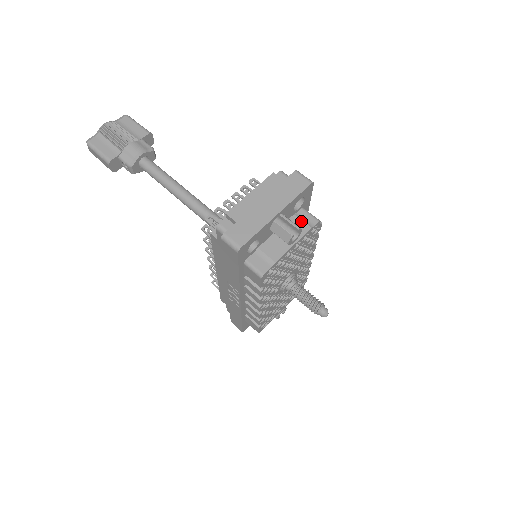
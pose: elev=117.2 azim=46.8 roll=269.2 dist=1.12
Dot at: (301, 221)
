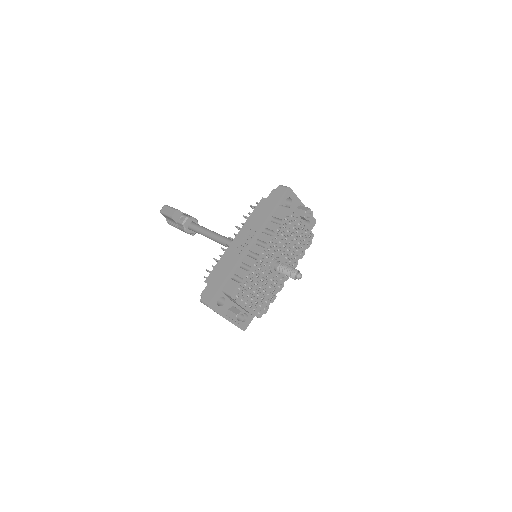
Dot at: occluded
